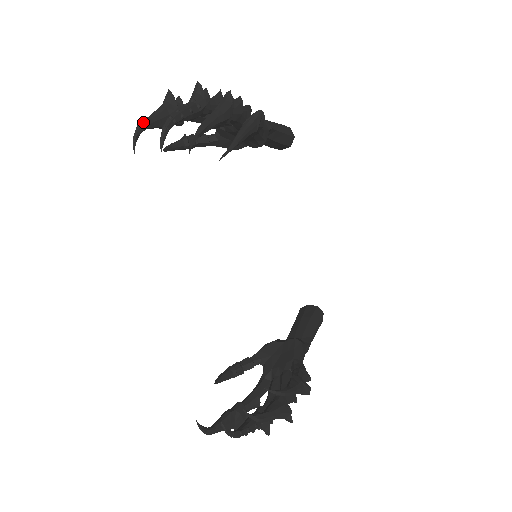
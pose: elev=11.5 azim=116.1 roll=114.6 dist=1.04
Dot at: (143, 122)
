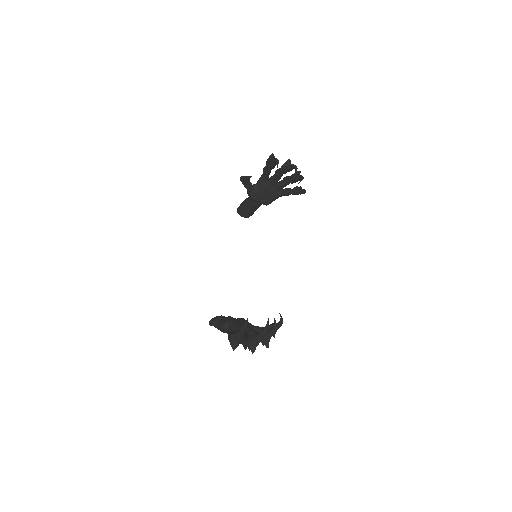
Dot at: occluded
